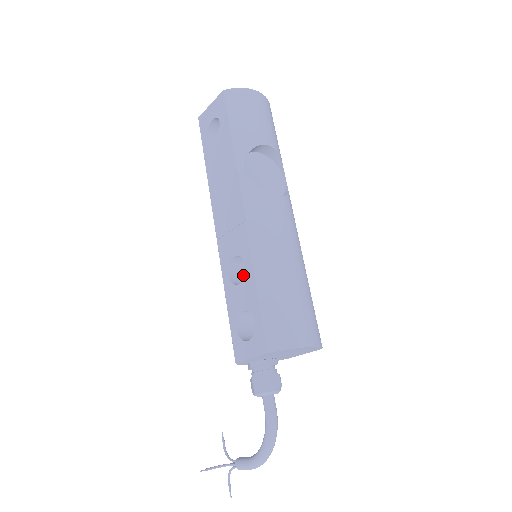
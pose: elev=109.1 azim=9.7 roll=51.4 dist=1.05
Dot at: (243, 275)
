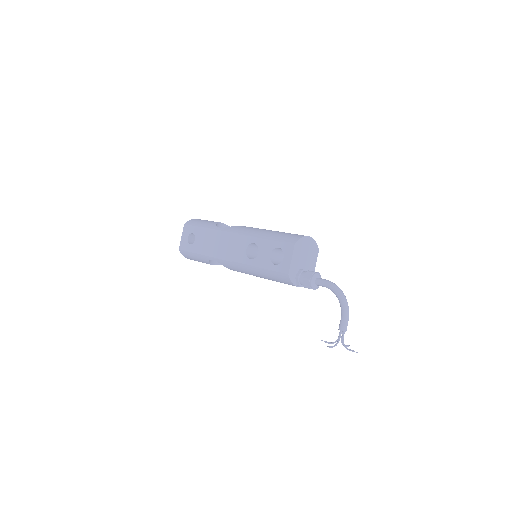
Dot at: occluded
